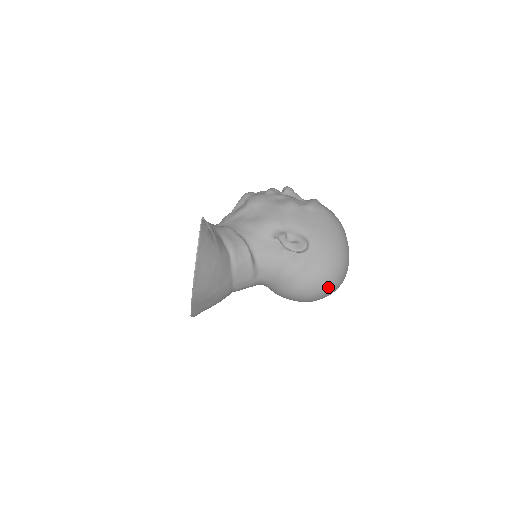
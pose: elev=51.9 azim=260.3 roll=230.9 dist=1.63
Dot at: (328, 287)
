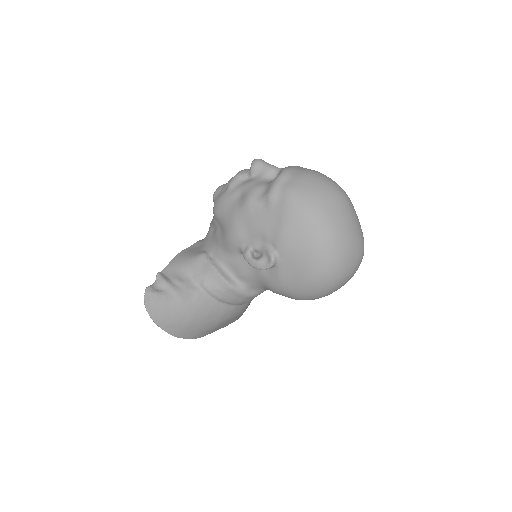
Dot at: (328, 288)
